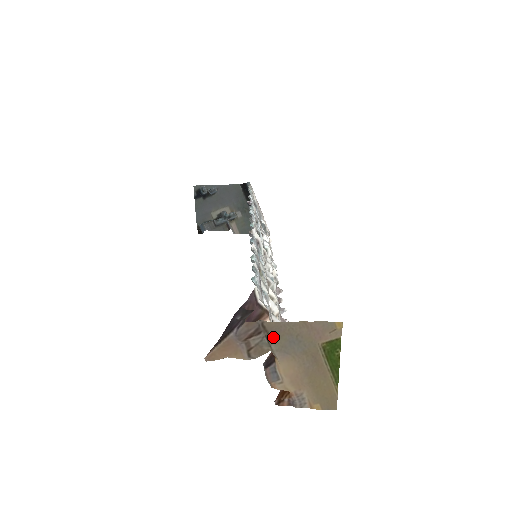
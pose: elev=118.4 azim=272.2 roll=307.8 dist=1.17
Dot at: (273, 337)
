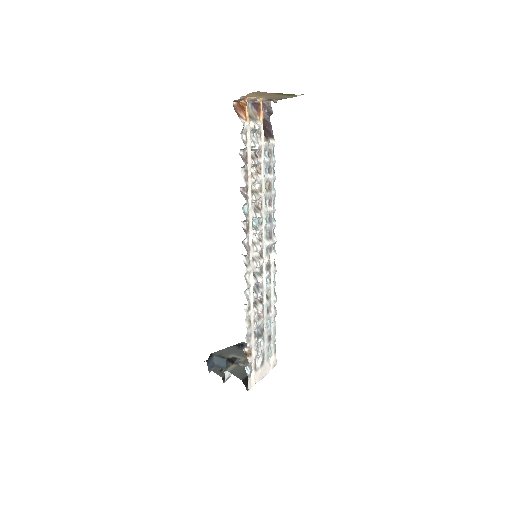
Dot at: (273, 99)
